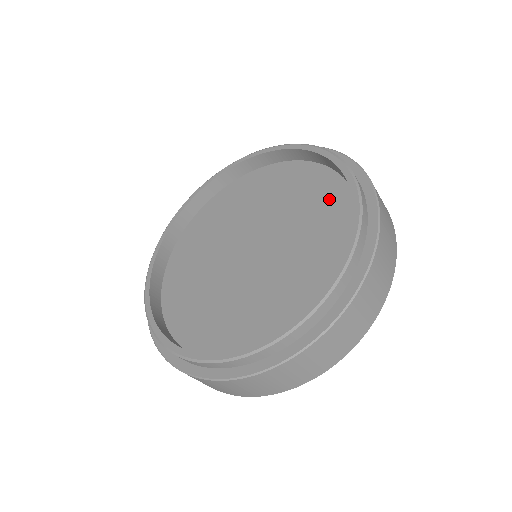
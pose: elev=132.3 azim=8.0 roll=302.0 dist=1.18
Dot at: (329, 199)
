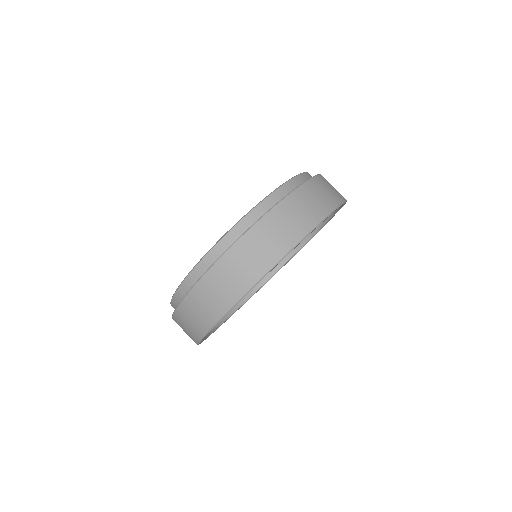
Dot at: occluded
